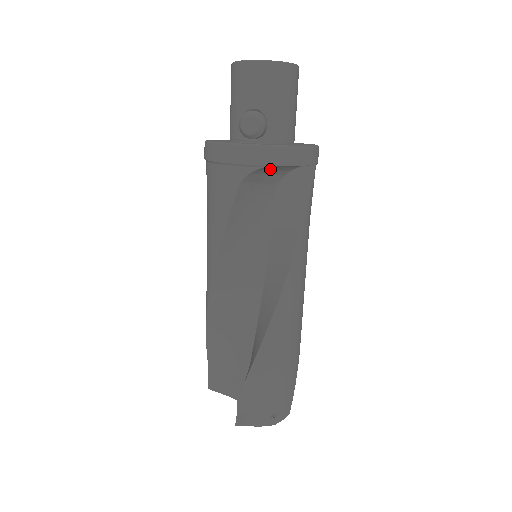
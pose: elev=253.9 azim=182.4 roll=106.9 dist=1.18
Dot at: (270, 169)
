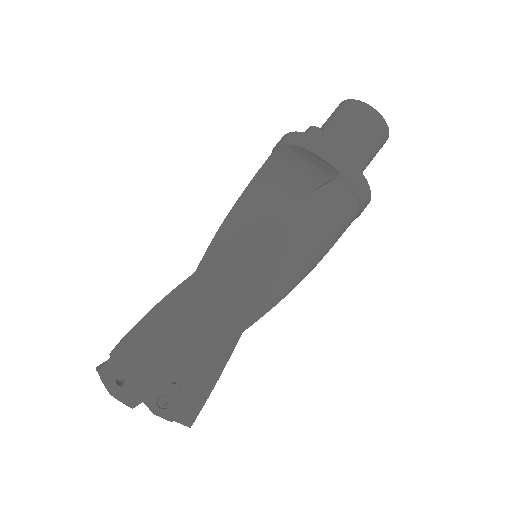
Dot at: (295, 160)
